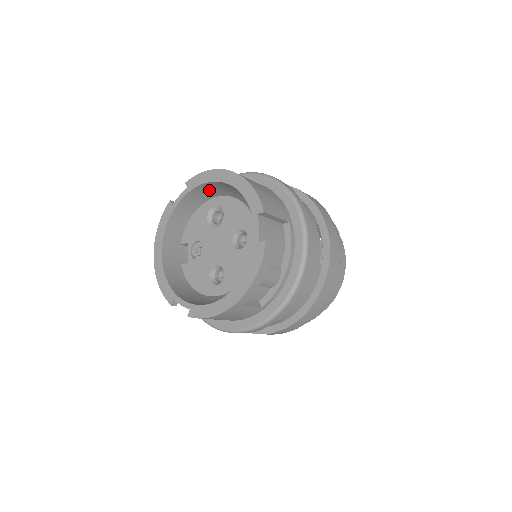
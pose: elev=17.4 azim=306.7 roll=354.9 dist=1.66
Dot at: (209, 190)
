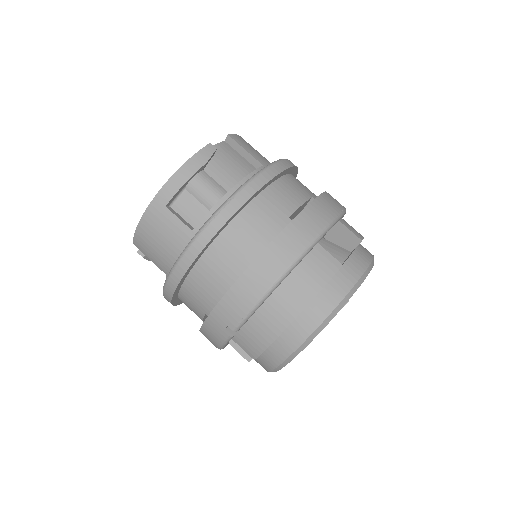
Dot at: occluded
